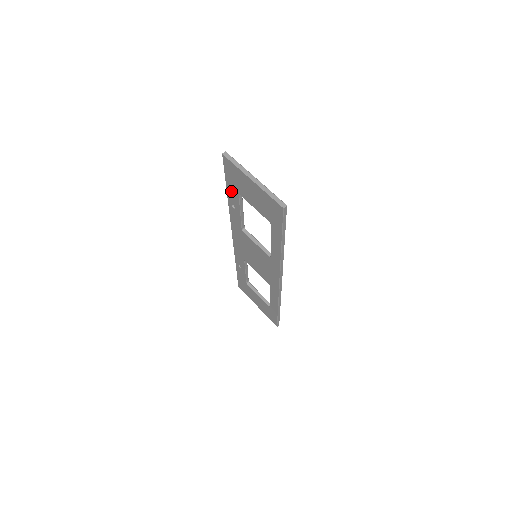
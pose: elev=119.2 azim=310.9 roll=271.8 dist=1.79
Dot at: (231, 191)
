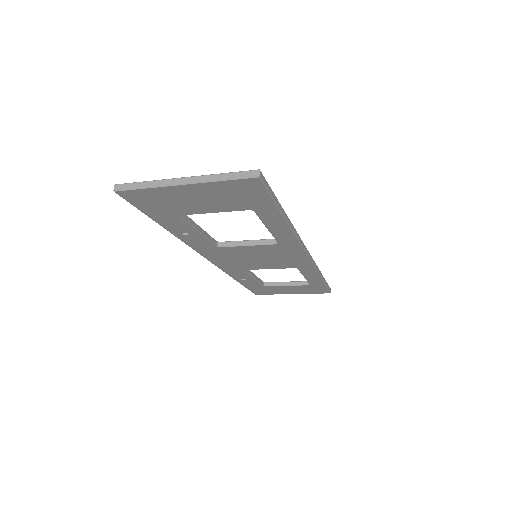
Dot at: (167, 221)
